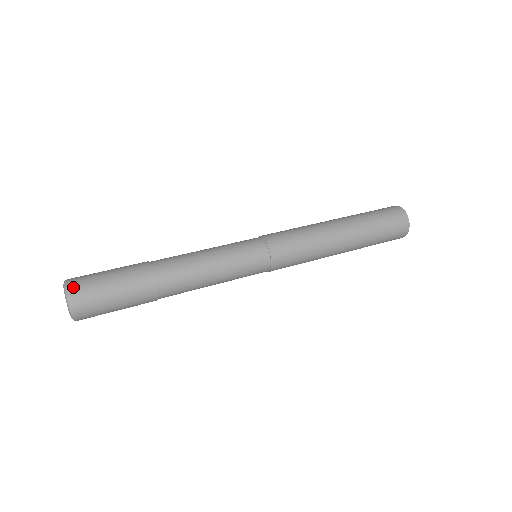
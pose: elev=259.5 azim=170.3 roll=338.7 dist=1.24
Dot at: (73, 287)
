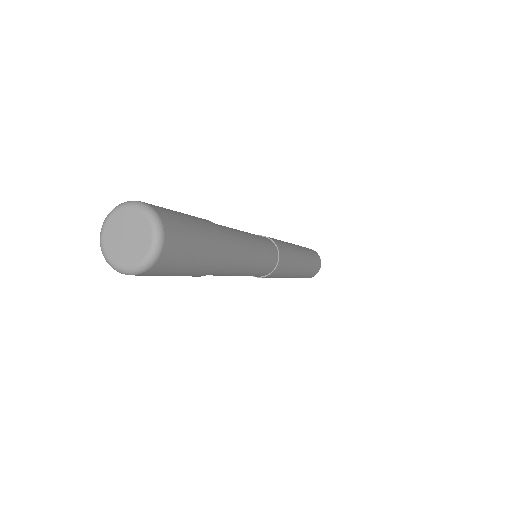
Dot at: (169, 234)
